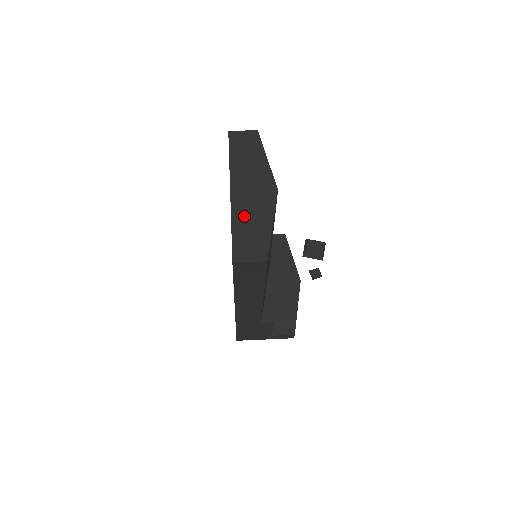
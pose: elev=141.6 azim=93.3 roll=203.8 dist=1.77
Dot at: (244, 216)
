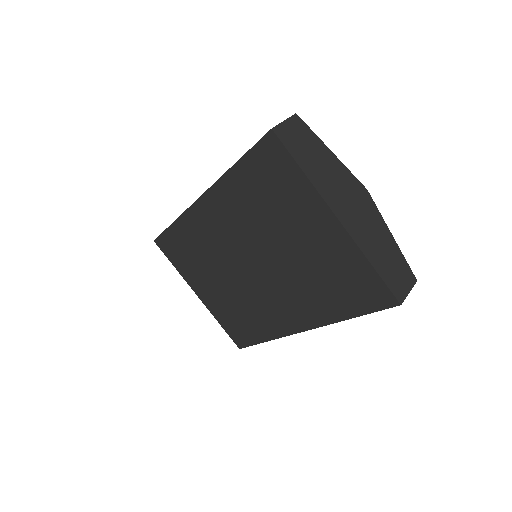
Dot at: (370, 243)
